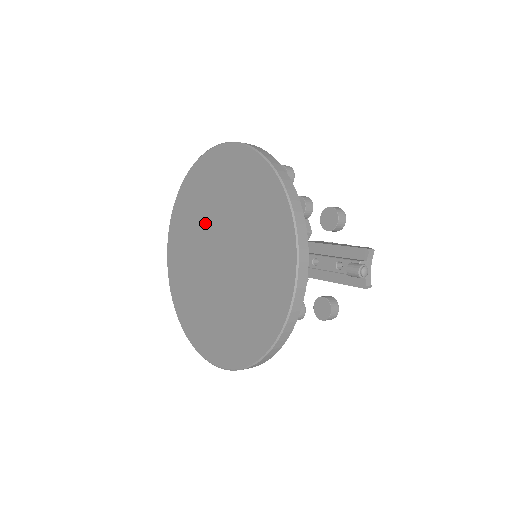
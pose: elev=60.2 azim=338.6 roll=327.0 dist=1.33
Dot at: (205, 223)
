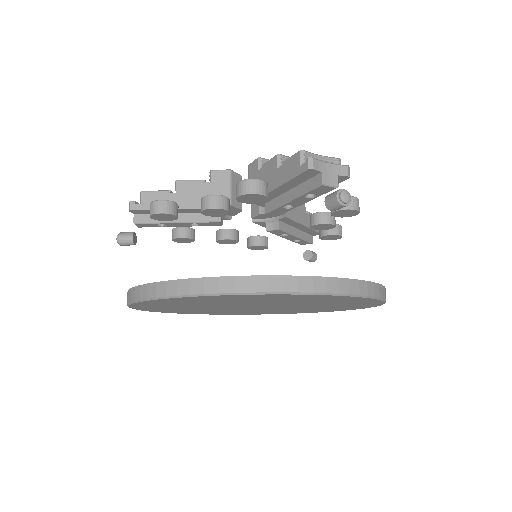
Dot at: occluded
